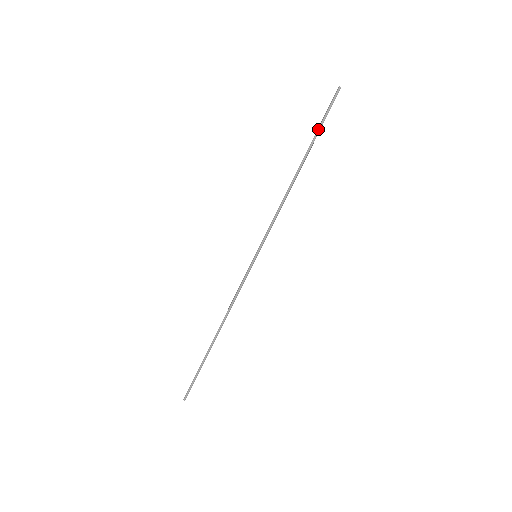
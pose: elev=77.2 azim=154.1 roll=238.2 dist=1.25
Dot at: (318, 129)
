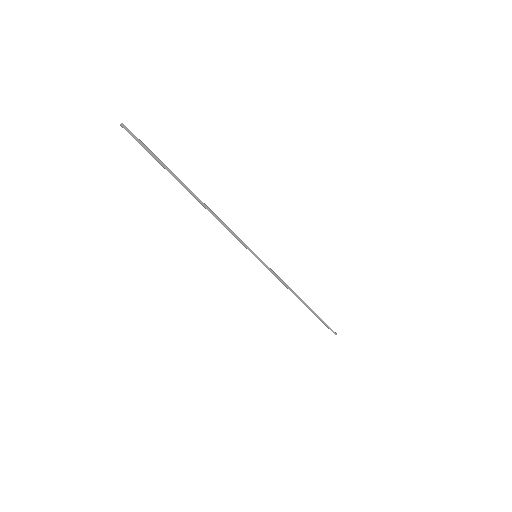
Dot at: occluded
